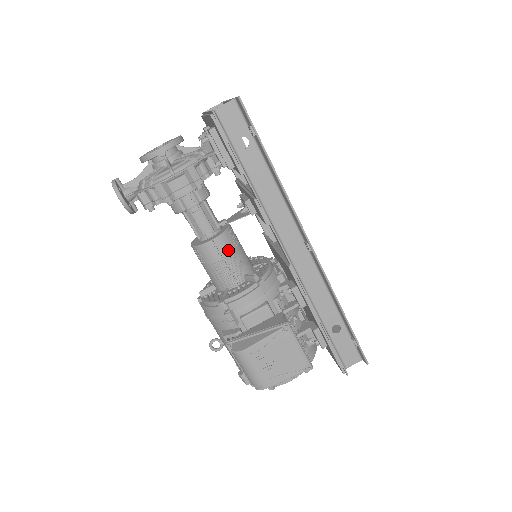
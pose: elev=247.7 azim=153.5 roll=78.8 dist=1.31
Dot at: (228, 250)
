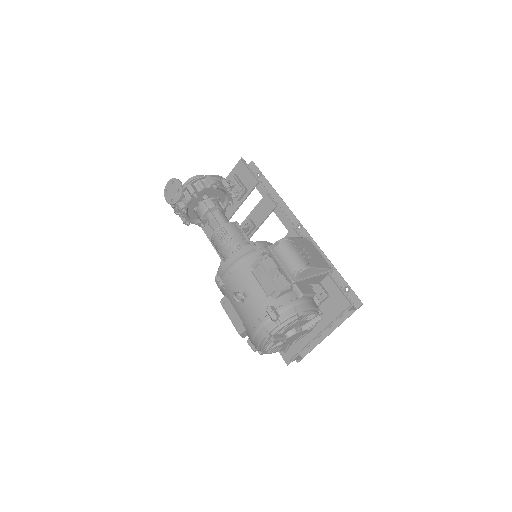
Dot at: occluded
